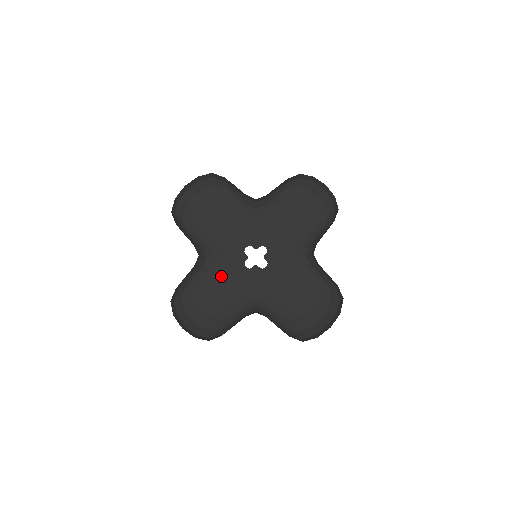
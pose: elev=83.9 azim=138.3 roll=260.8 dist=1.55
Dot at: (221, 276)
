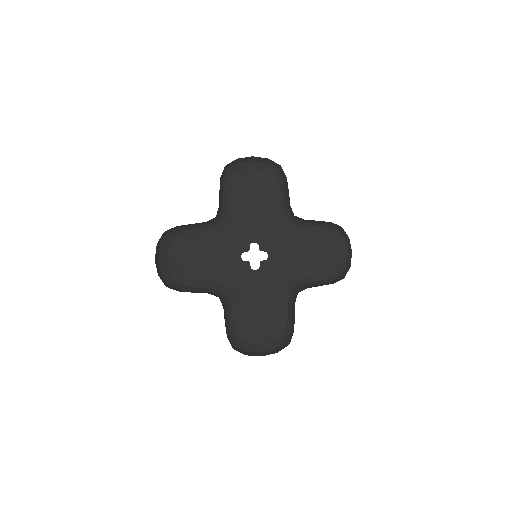
Dot at: (217, 246)
